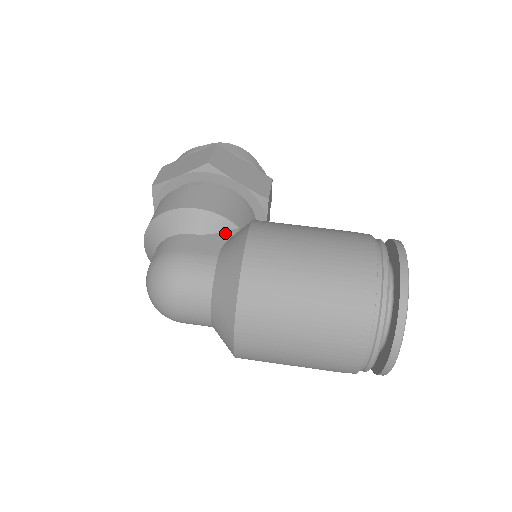
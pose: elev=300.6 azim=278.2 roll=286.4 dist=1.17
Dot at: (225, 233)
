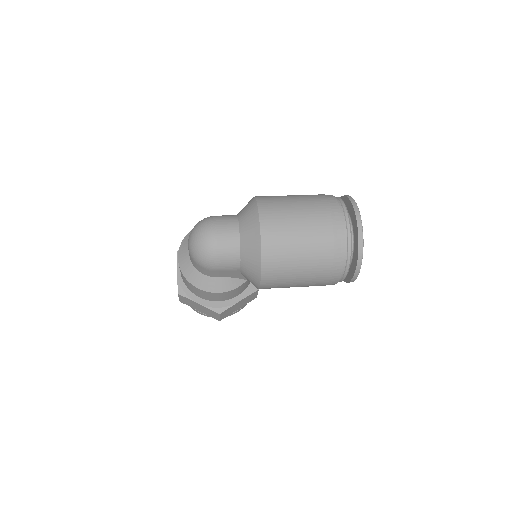
Dot at: occluded
